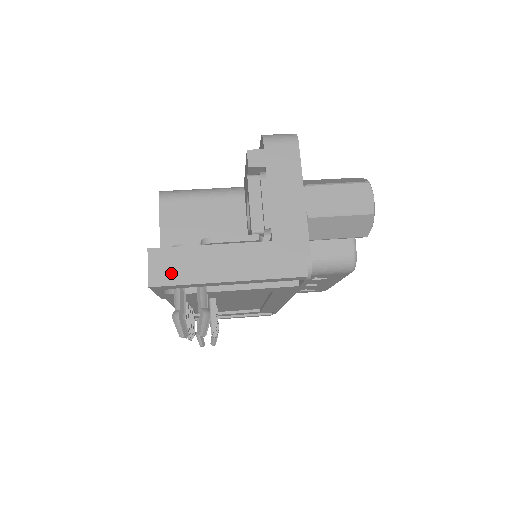
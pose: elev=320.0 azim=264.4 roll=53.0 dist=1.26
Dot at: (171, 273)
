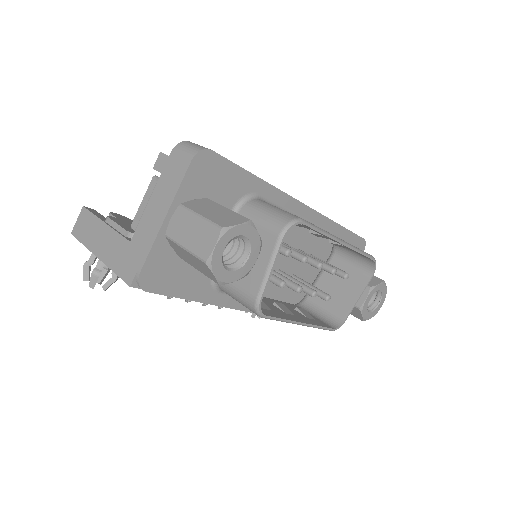
Dot at: (82, 231)
